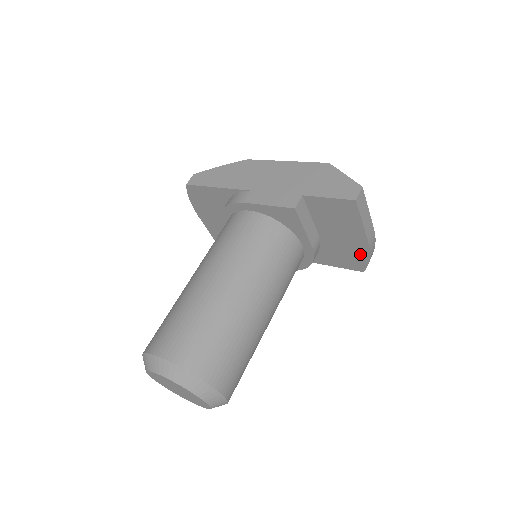
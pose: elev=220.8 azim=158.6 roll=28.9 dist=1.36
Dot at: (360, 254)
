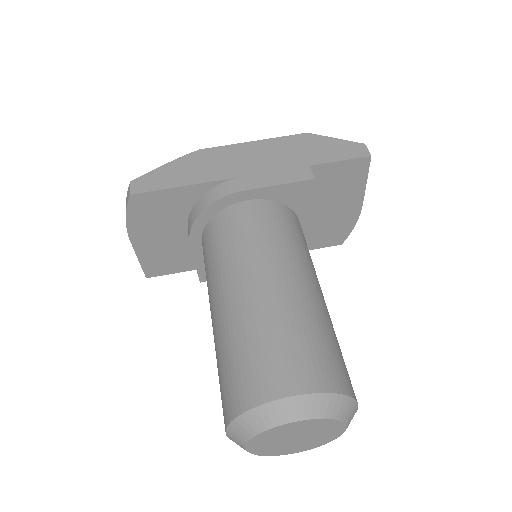
Dot at: (347, 223)
